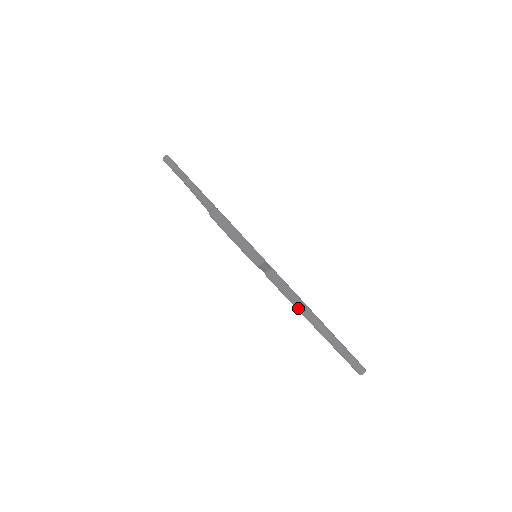
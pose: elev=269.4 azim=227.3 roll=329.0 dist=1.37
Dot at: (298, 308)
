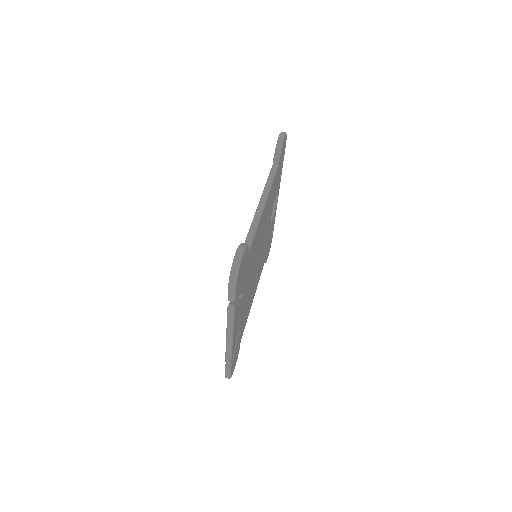
Dot at: (227, 331)
